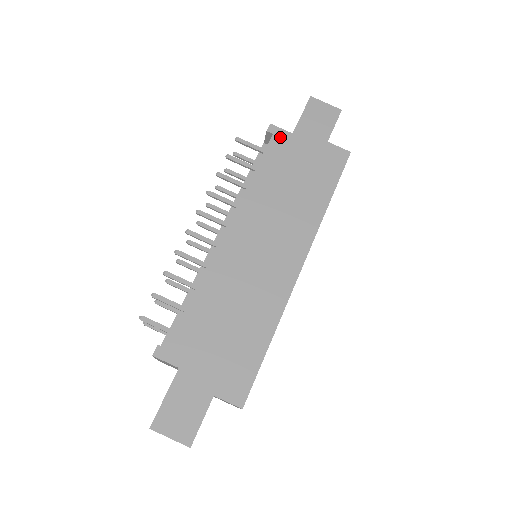
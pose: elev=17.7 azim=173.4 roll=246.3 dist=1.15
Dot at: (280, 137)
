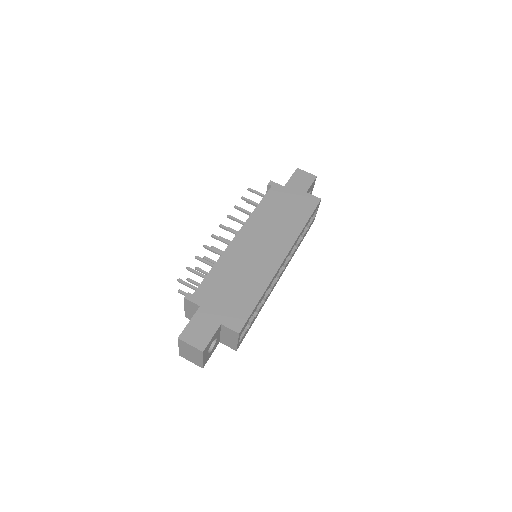
Dot at: (276, 188)
